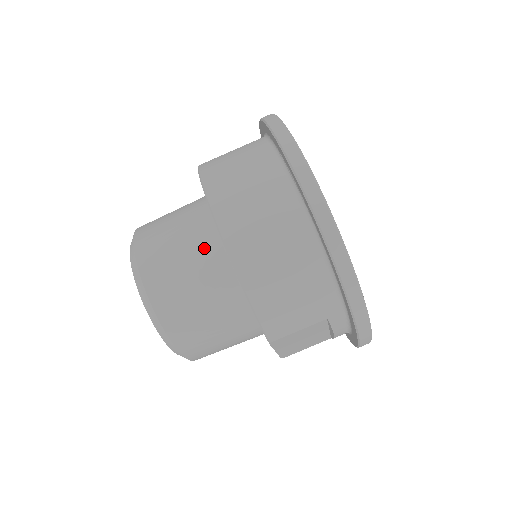
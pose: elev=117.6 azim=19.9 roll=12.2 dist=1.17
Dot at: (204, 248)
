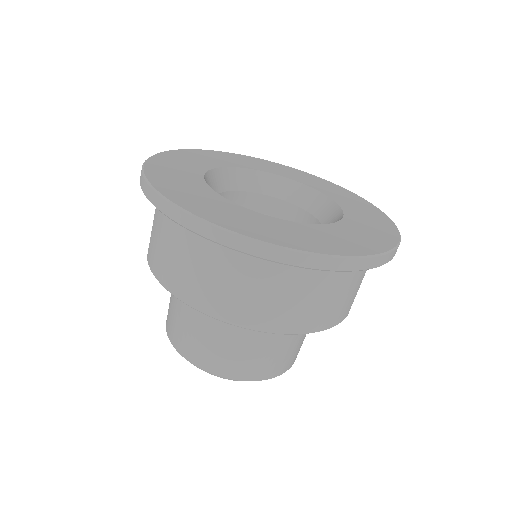
Dot at: (247, 329)
